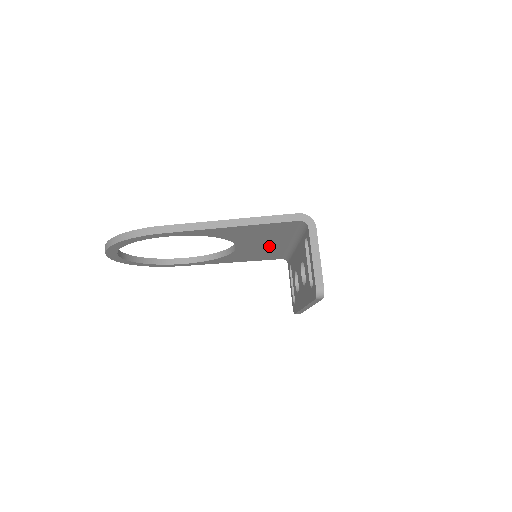
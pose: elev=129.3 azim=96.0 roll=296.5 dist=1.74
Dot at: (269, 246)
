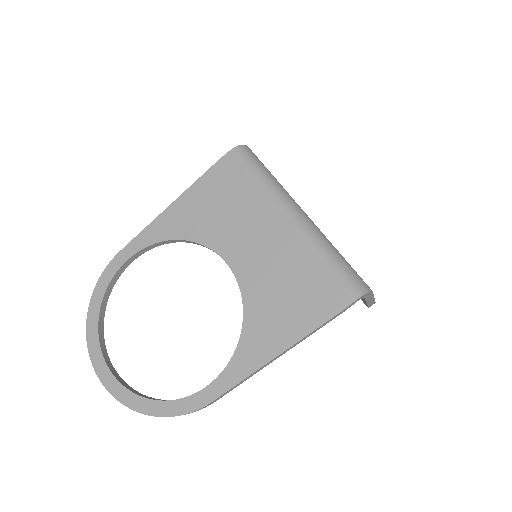
Dot at: occluded
